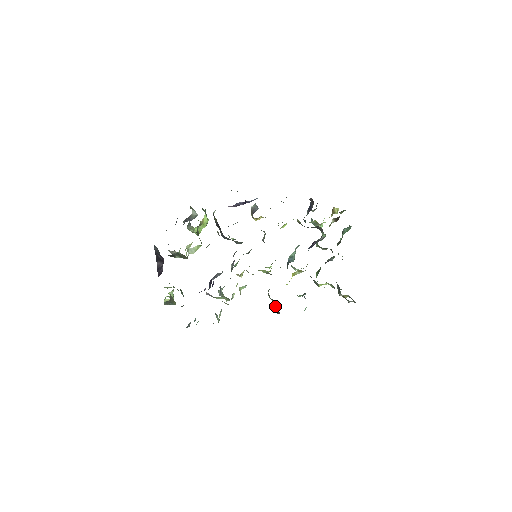
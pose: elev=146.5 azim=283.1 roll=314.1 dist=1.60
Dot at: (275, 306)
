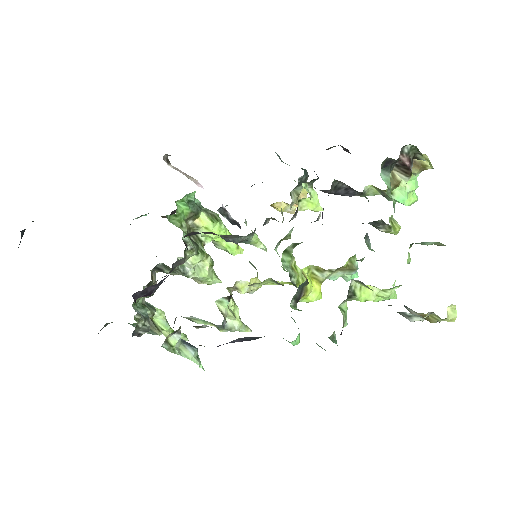
Dot at: occluded
